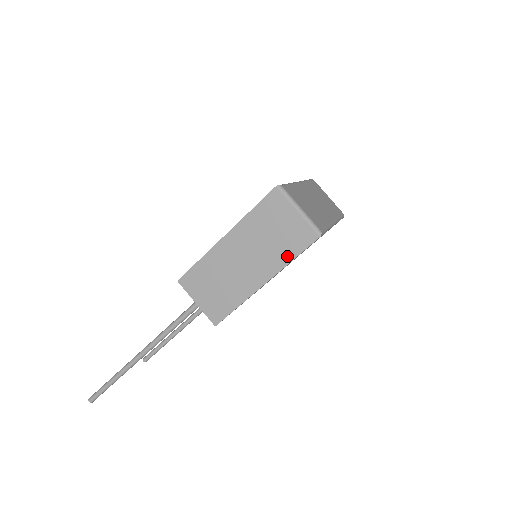
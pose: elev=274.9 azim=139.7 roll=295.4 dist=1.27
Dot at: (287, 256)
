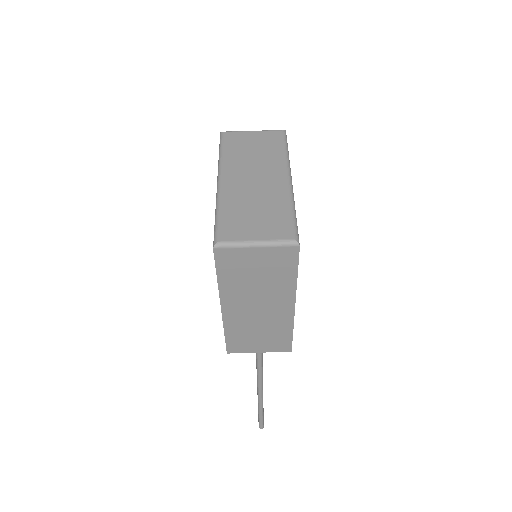
Dot at: (289, 279)
